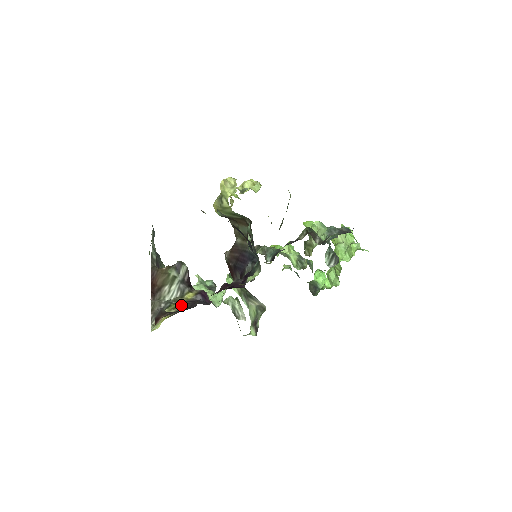
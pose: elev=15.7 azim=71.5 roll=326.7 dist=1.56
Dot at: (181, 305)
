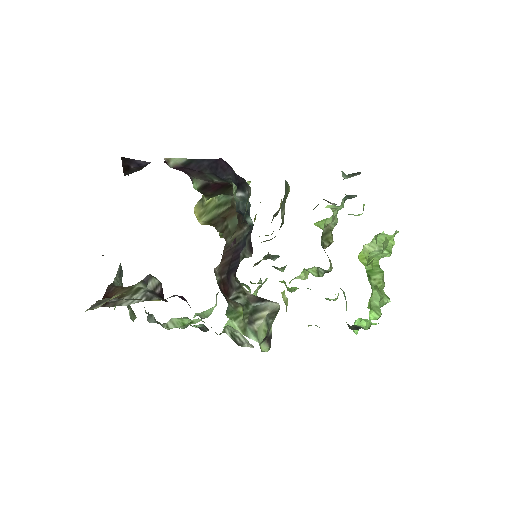
Dot at: occluded
